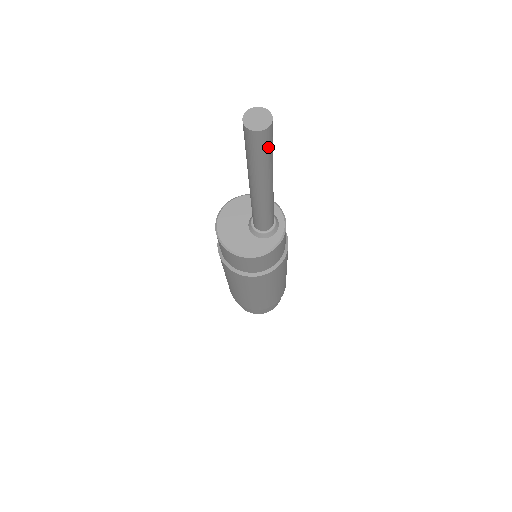
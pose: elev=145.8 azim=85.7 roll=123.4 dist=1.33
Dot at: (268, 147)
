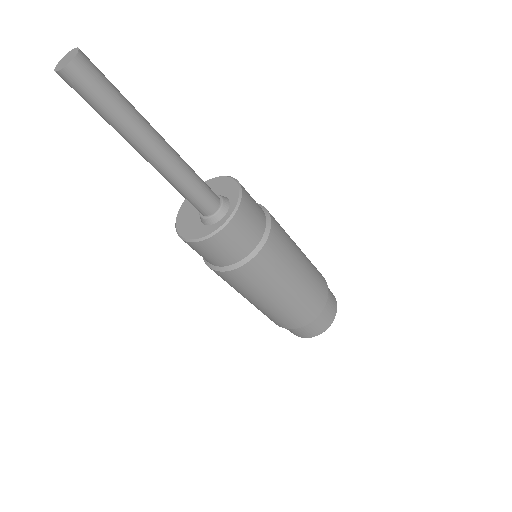
Dot at: (91, 95)
